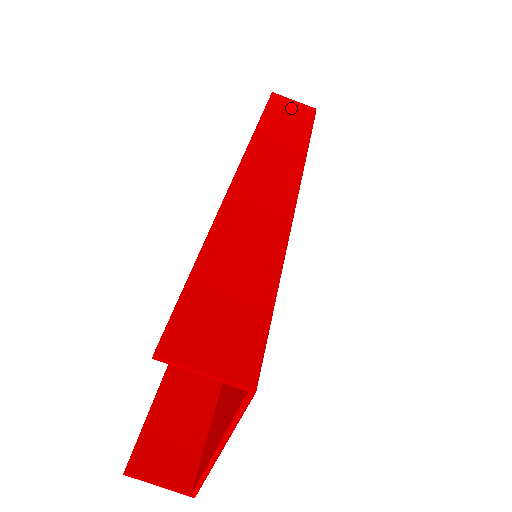
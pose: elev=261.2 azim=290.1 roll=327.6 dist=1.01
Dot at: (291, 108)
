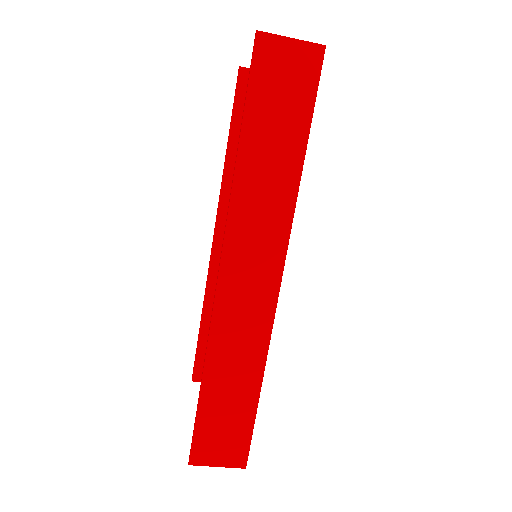
Dot at: (285, 72)
